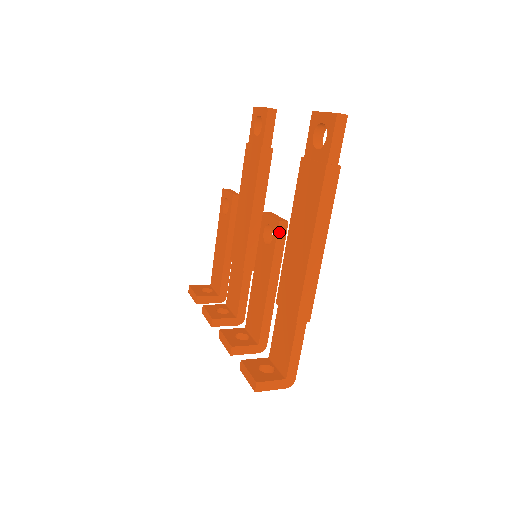
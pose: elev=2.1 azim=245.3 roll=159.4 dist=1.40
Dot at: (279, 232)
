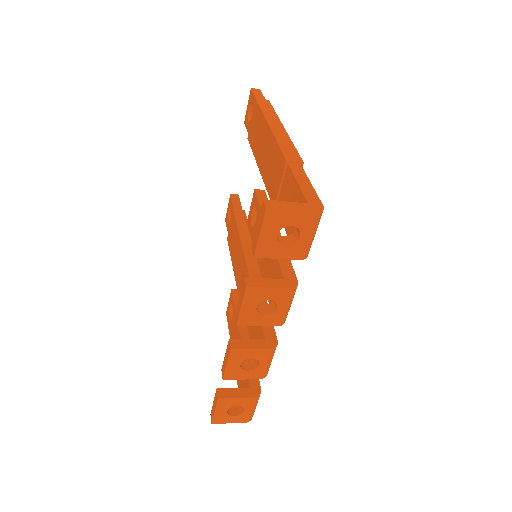
Dot at: (258, 195)
